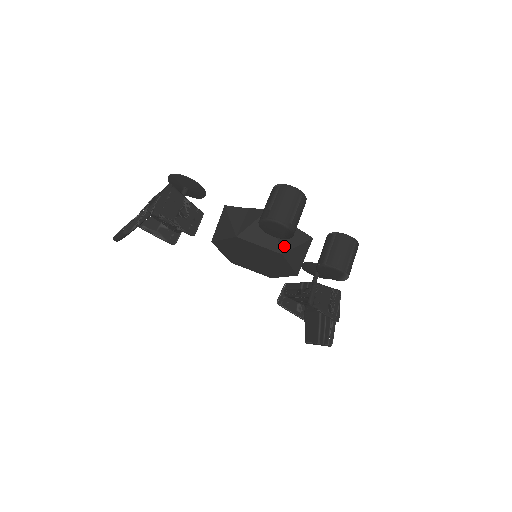
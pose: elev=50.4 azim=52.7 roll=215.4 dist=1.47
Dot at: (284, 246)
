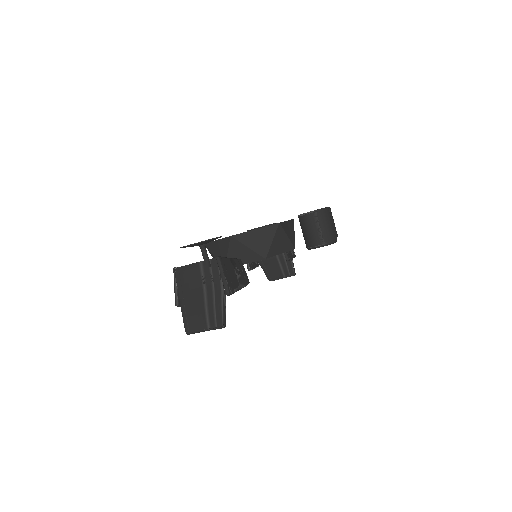
Dot at: (293, 242)
